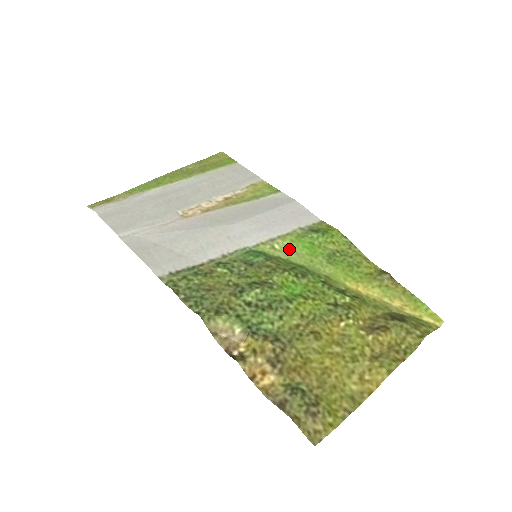
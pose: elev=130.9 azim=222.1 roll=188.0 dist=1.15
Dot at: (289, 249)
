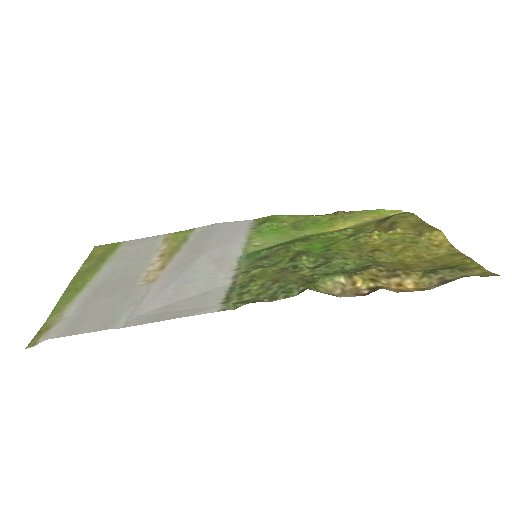
Dot at: (267, 240)
